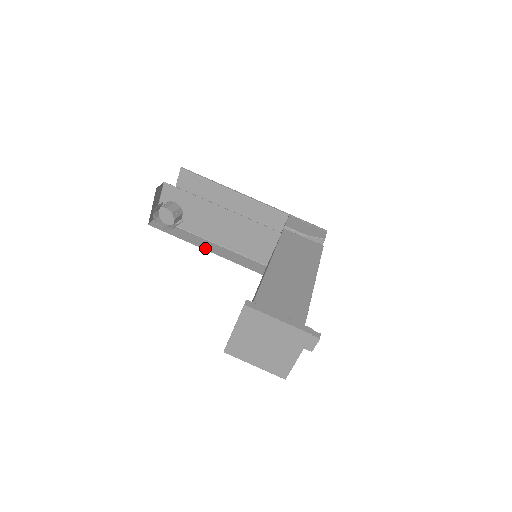
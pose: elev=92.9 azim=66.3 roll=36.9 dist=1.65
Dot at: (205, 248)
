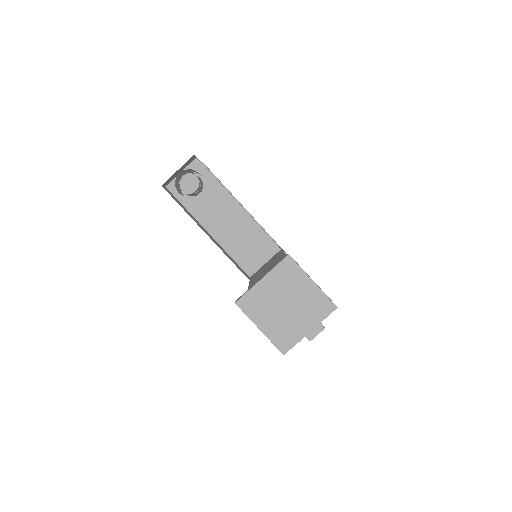
Dot at: (205, 232)
